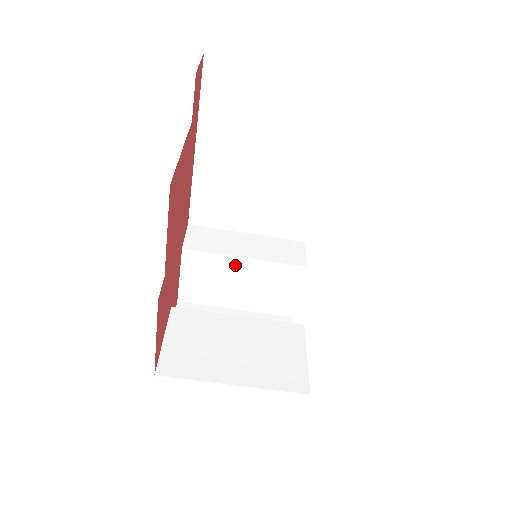
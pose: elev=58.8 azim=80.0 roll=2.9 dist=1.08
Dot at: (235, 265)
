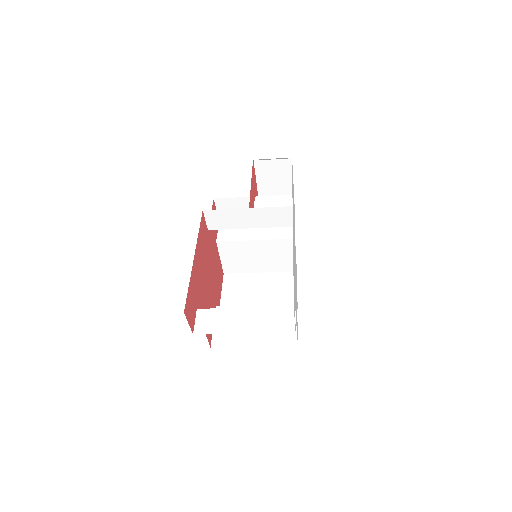
Dot at: occluded
